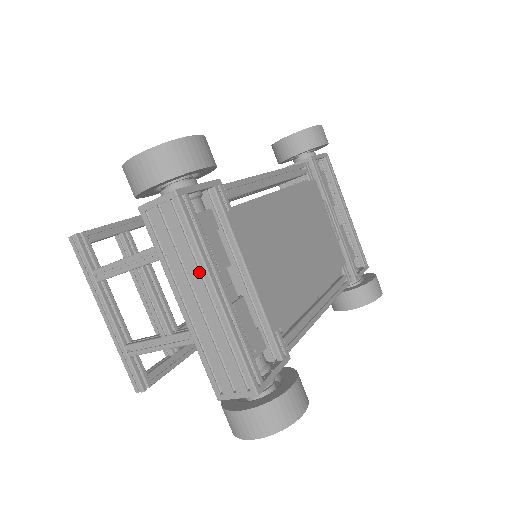
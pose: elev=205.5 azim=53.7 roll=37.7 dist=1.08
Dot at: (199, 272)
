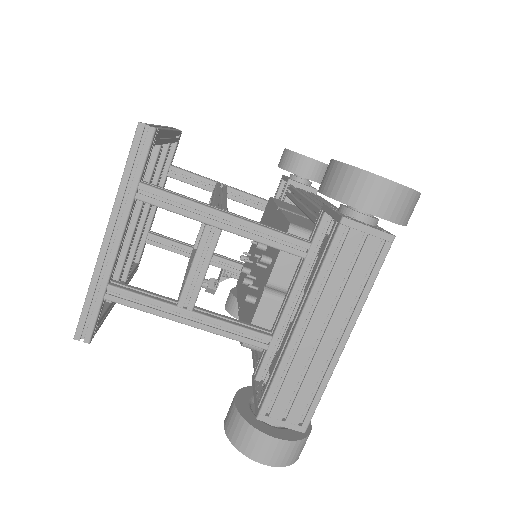
Dot at: (349, 312)
